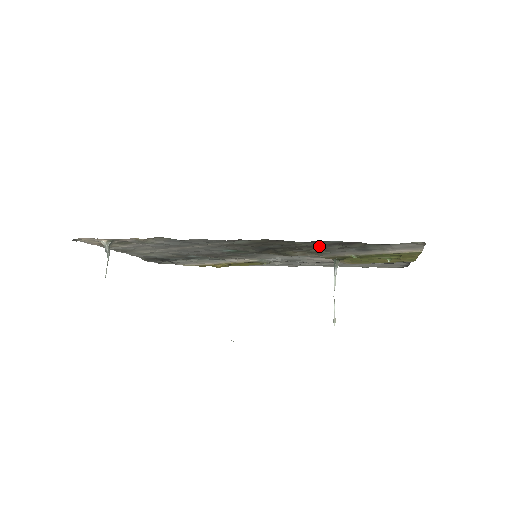
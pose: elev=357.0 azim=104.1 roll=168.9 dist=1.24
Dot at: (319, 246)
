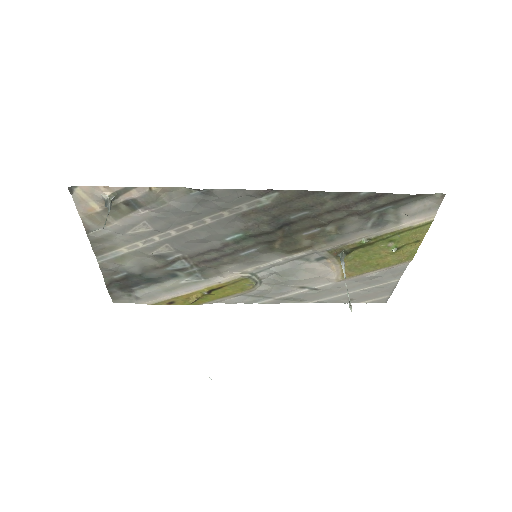
Dot at: (343, 208)
